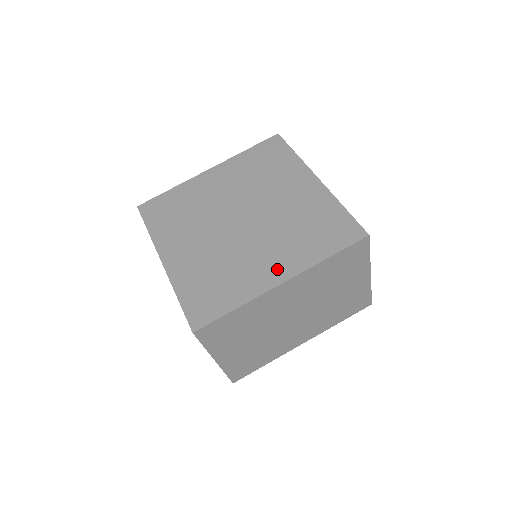
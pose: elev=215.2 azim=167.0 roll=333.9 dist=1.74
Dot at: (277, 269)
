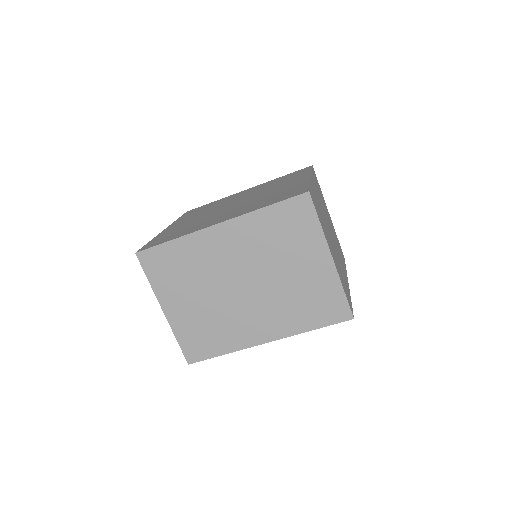
Dot at: (297, 180)
